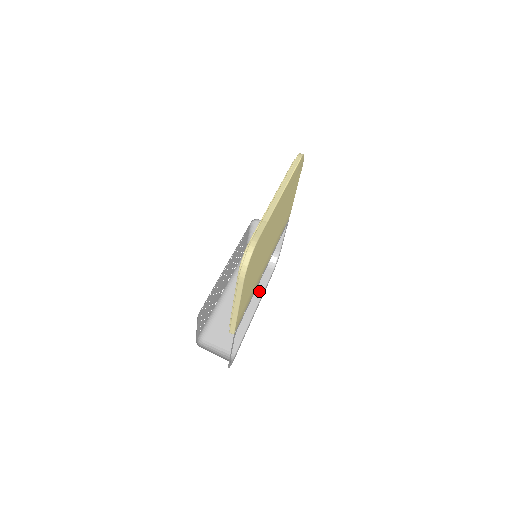
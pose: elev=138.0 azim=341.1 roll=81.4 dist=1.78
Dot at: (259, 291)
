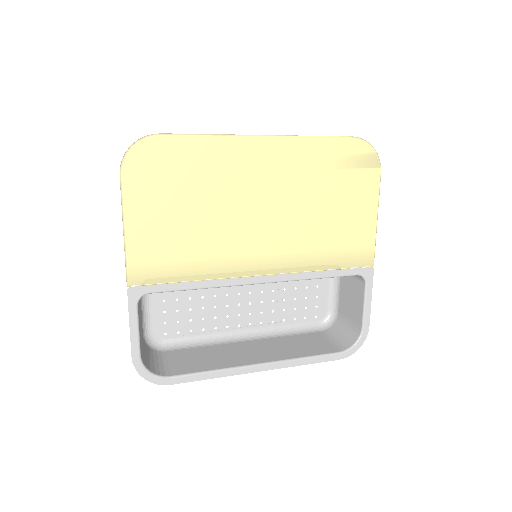
Dot at: (290, 355)
